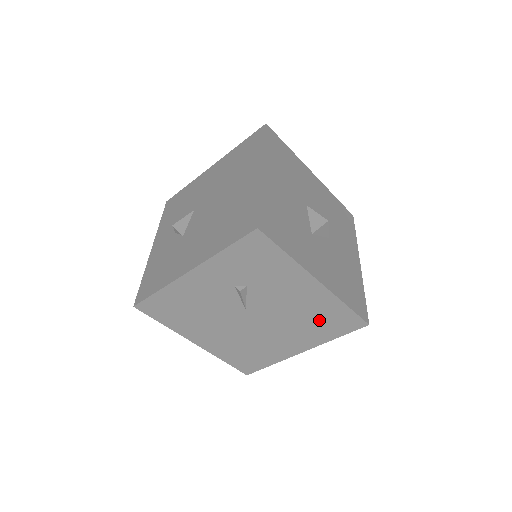
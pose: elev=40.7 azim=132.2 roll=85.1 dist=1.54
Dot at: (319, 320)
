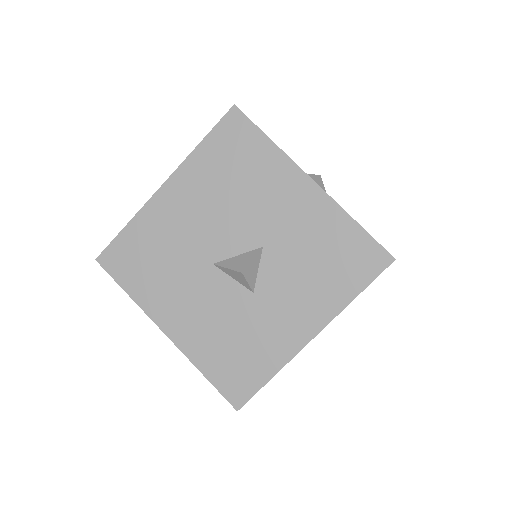
Dot at: occluded
